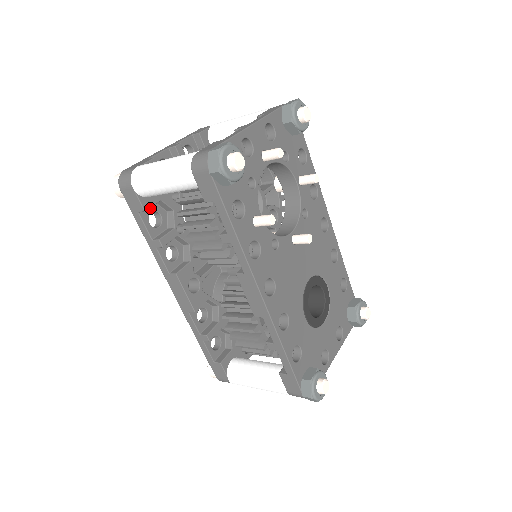
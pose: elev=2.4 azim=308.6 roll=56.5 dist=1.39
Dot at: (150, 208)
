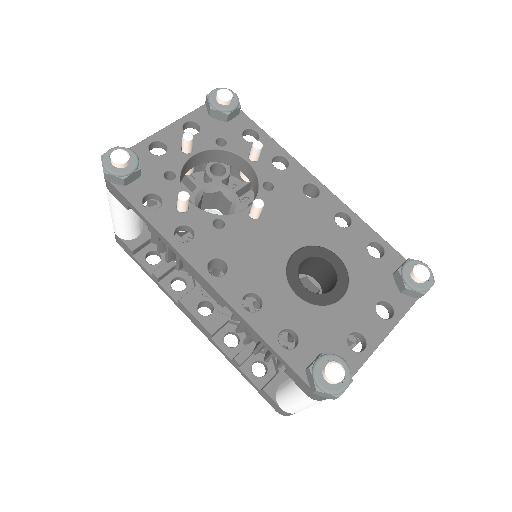
Dot at: (146, 249)
